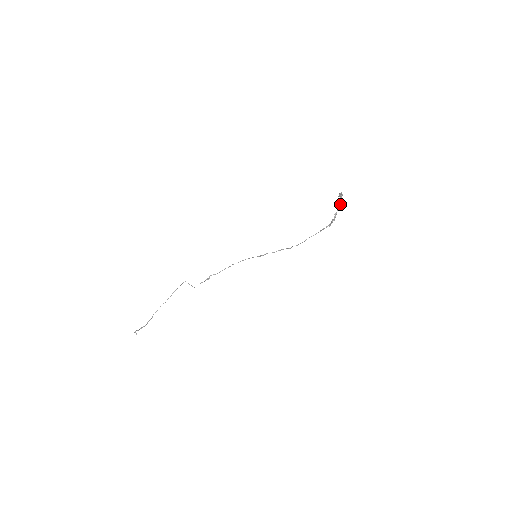
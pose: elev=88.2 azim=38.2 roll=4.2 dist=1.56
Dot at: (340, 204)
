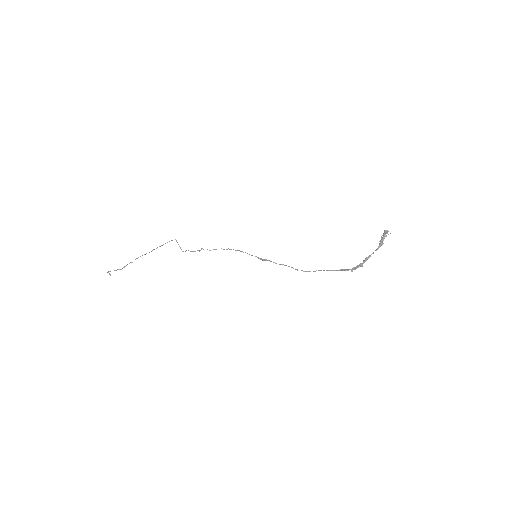
Dot at: (379, 247)
